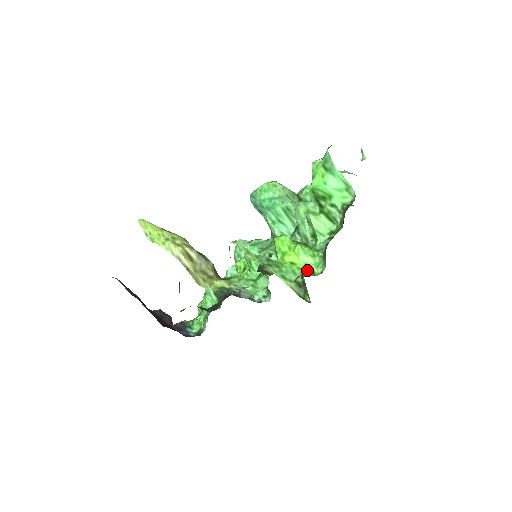
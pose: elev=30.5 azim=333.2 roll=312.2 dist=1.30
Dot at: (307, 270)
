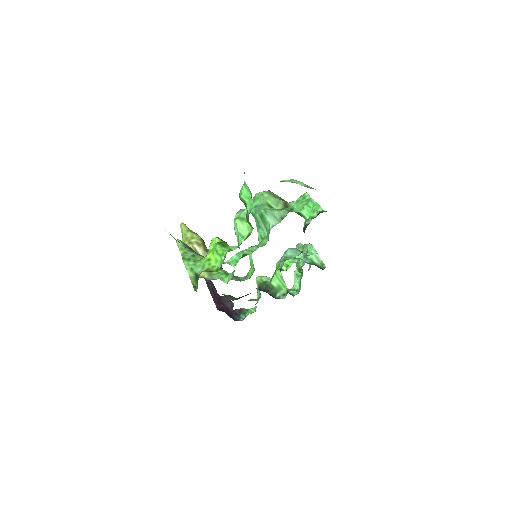
Dot at: (215, 266)
